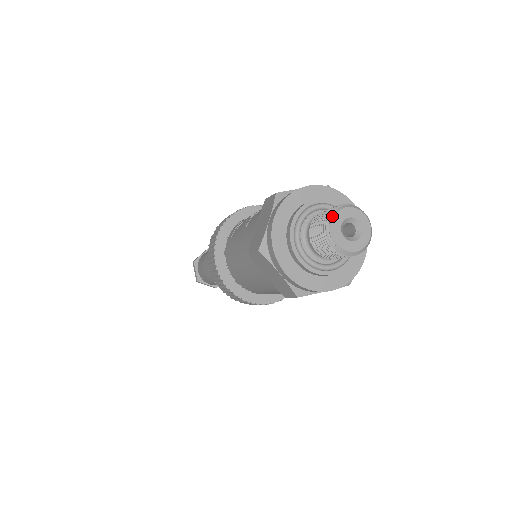
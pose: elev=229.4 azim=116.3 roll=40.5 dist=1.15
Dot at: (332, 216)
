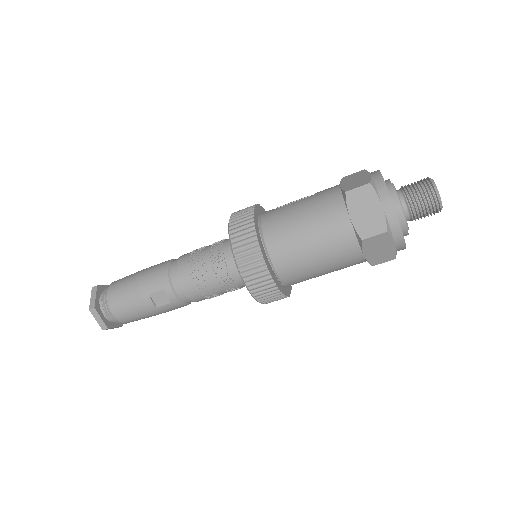
Dot at: occluded
